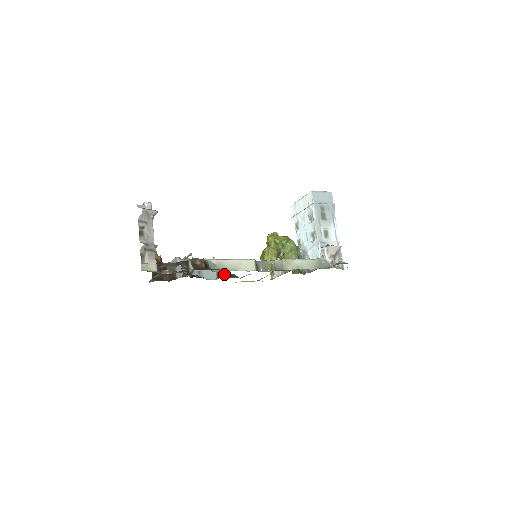
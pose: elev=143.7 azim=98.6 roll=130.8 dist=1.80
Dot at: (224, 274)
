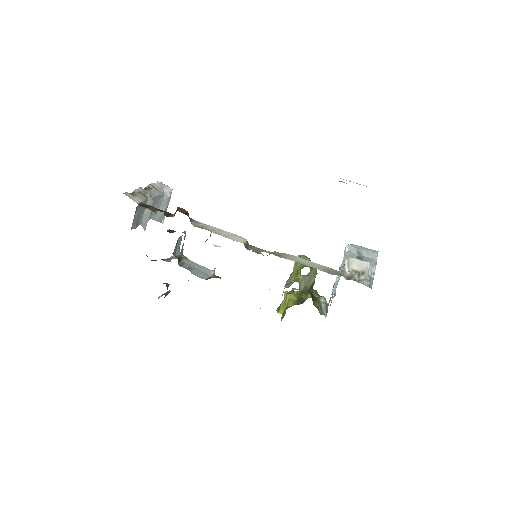
Dot at: occluded
